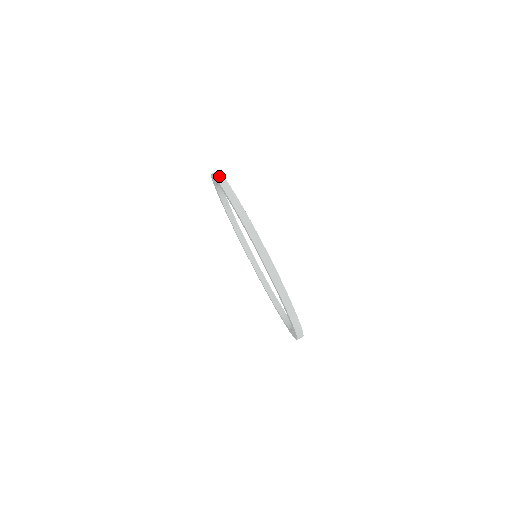
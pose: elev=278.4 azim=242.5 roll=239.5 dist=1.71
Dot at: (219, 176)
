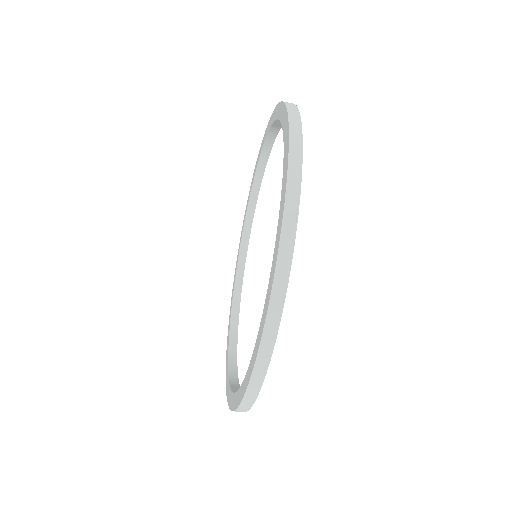
Dot at: (259, 374)
